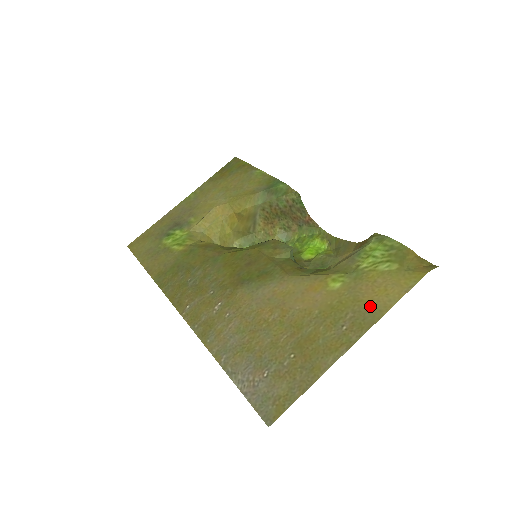
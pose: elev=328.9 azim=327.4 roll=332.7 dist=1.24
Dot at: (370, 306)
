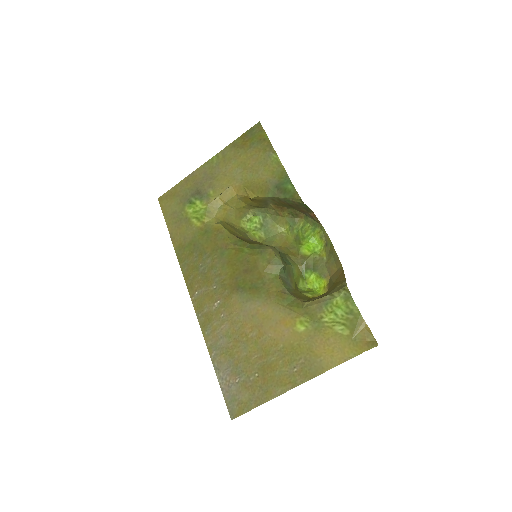
Dot at: (317, 360)
